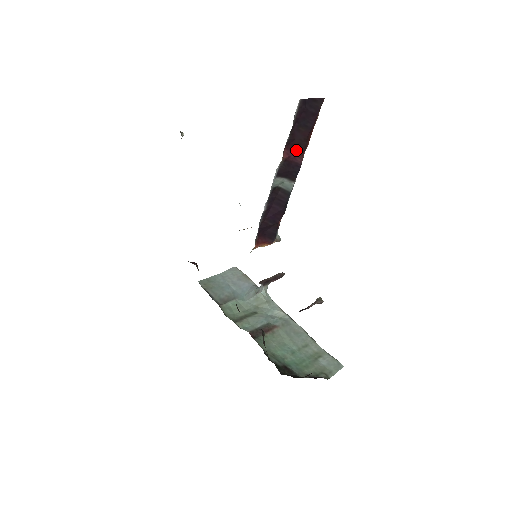
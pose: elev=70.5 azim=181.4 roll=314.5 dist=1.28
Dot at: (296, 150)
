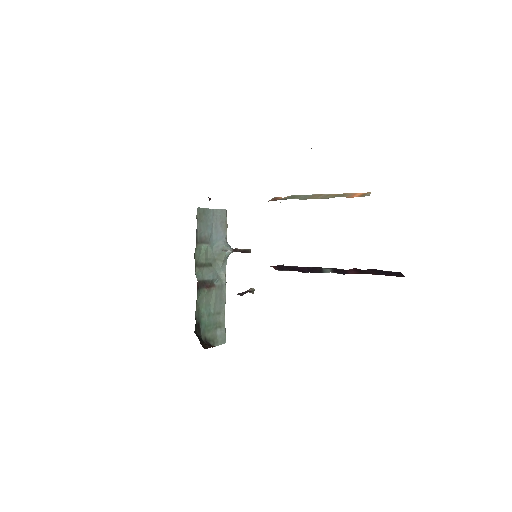
Dot at: (357, 271)
